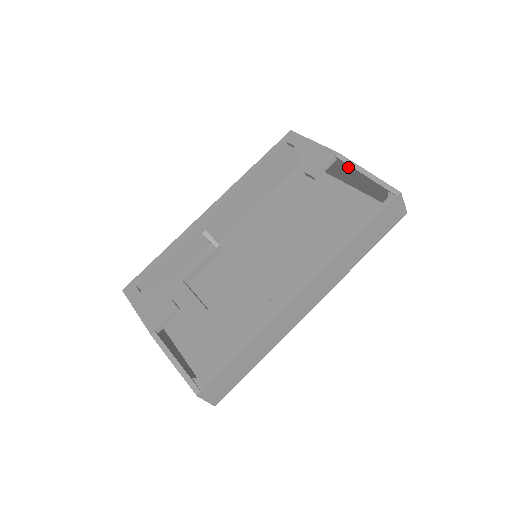
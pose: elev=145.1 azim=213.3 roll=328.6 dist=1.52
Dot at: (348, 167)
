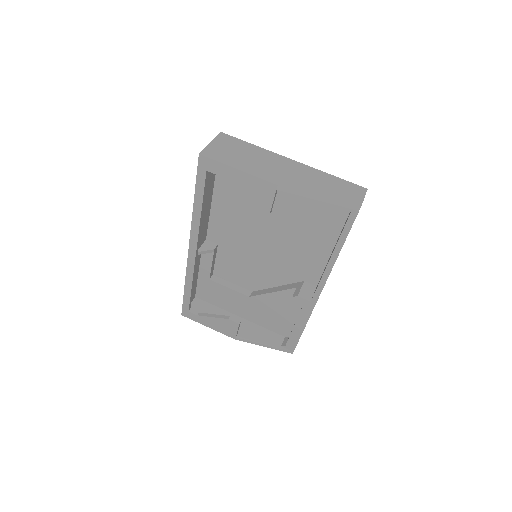
Dot at: (295, 191)
